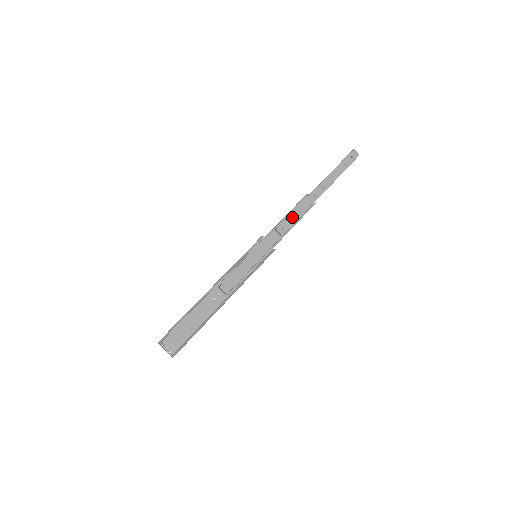
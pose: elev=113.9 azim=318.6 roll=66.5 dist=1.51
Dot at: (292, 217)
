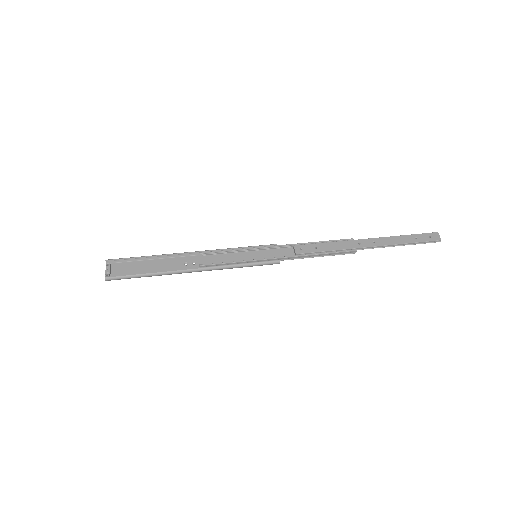
Dot at: (319, 246)
